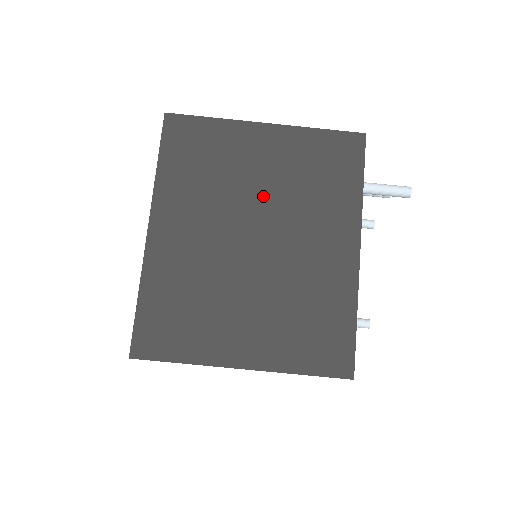
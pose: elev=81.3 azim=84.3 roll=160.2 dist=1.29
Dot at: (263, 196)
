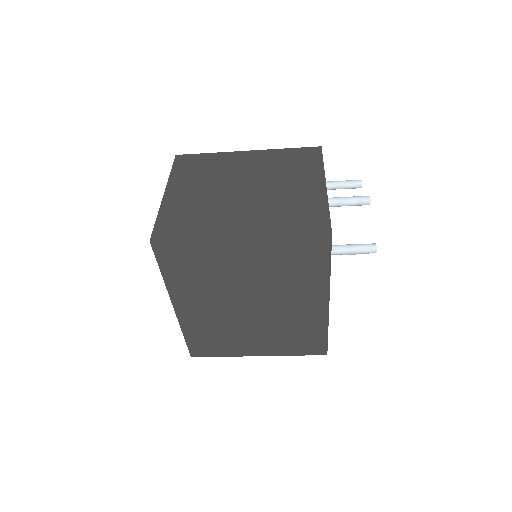
Dot at: (250, 283)
